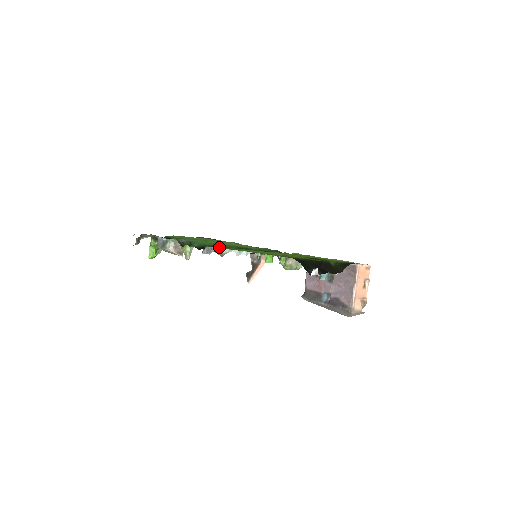
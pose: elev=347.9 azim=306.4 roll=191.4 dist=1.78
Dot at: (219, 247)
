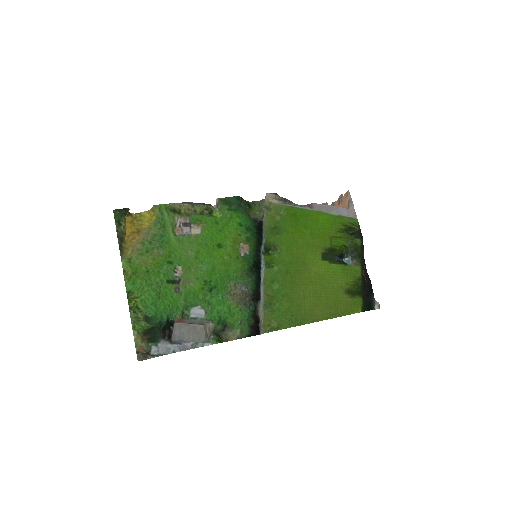
Dot at: (278, 325)
